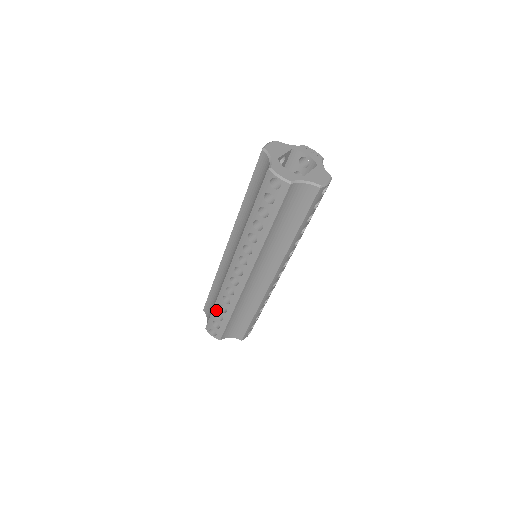
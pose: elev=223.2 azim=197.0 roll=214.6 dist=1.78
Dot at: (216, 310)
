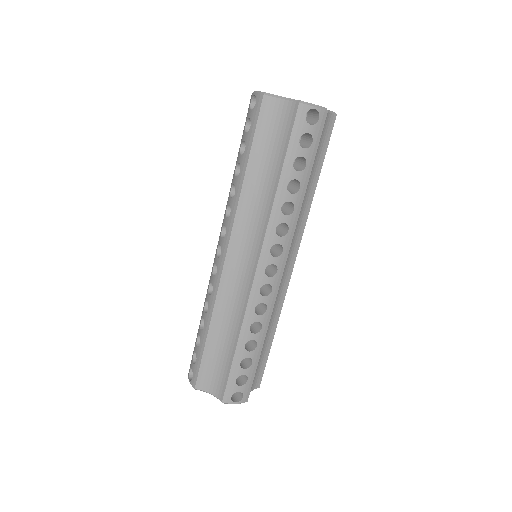
Dot at: (198, 331)
